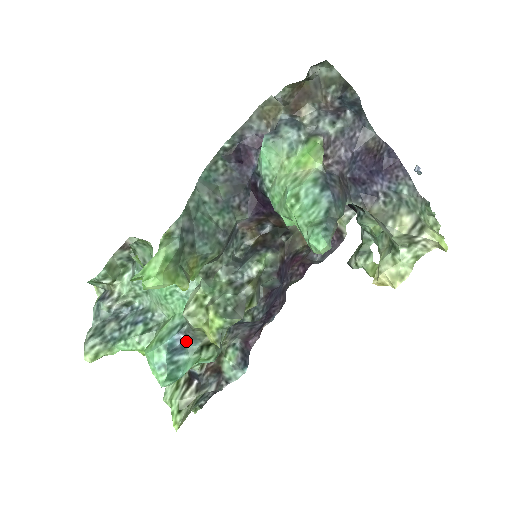
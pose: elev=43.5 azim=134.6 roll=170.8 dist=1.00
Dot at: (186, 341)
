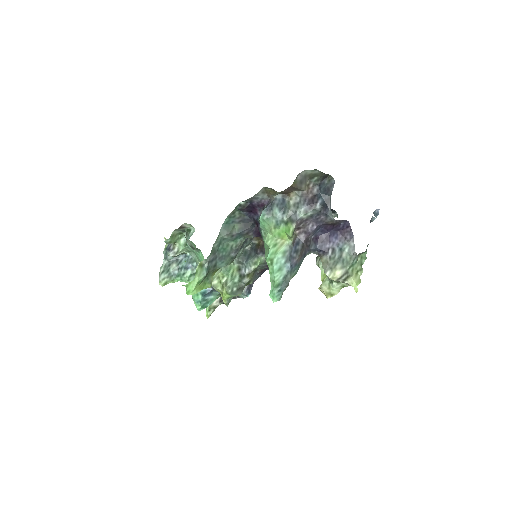
Dot at: (213, 290)
